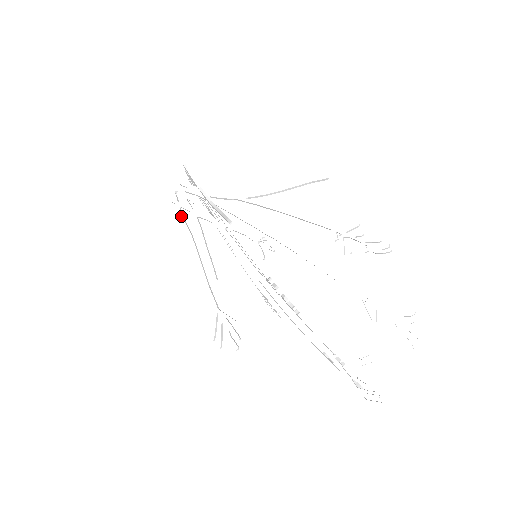
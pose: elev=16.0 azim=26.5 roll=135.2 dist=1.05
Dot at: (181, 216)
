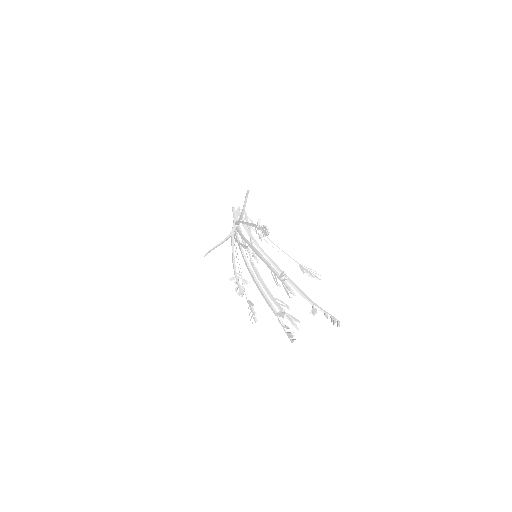
Dot at: (234, 244)
